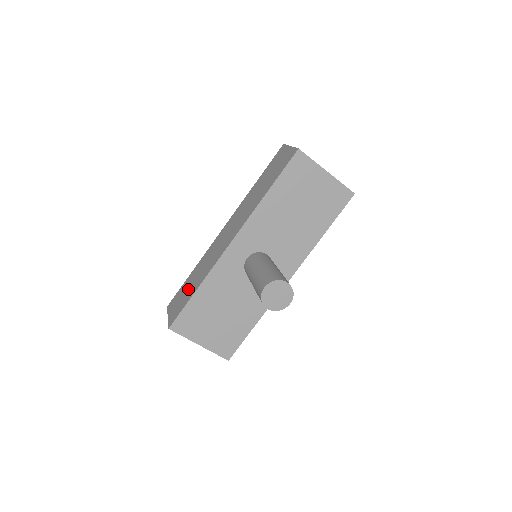
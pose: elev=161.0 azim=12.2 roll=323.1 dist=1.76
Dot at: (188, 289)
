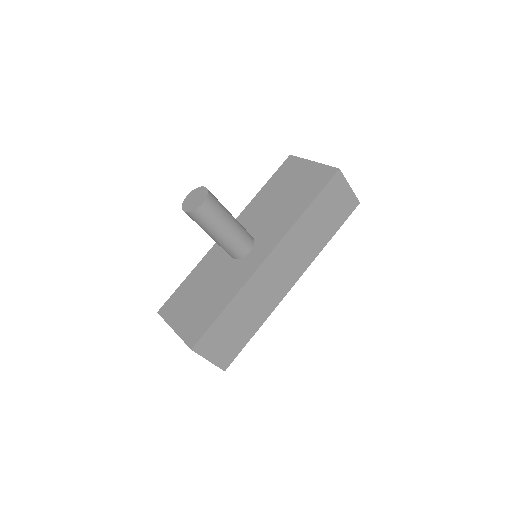
Dot at: occluded
